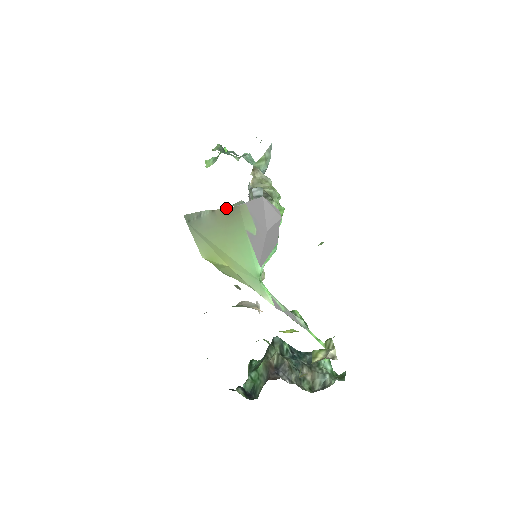
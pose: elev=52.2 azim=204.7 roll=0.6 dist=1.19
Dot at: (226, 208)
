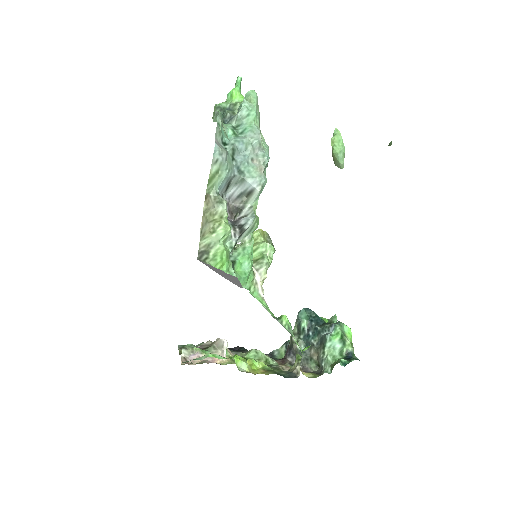
Dot at: occluded
